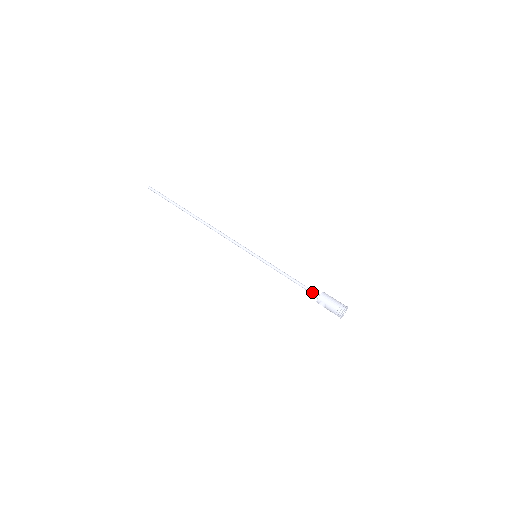
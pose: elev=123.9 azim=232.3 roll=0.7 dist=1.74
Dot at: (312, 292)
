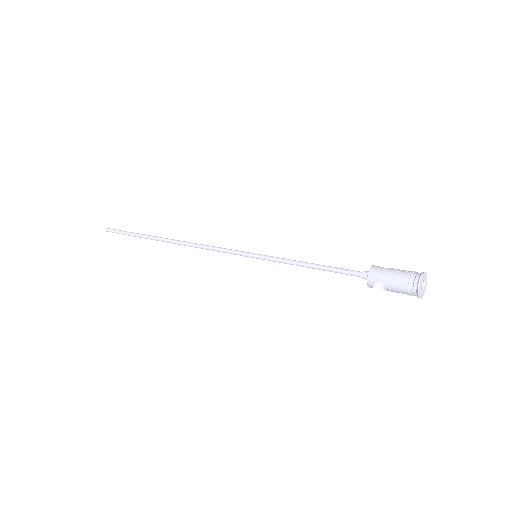
Dot at: (355, 274)
